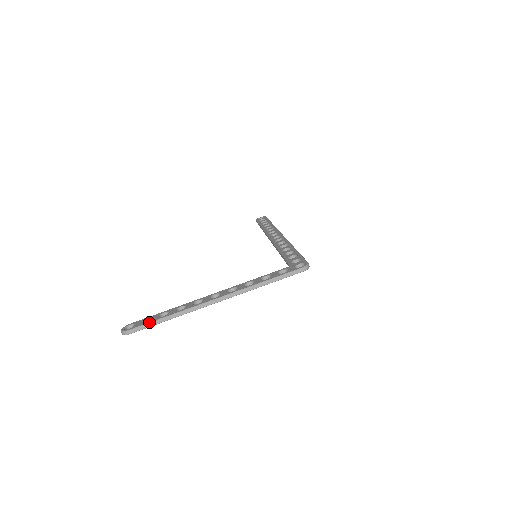
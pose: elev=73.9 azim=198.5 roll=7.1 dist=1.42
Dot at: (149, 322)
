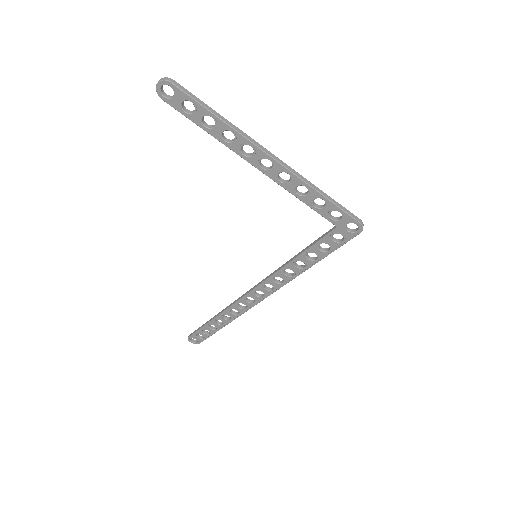
Dot at: occluded
